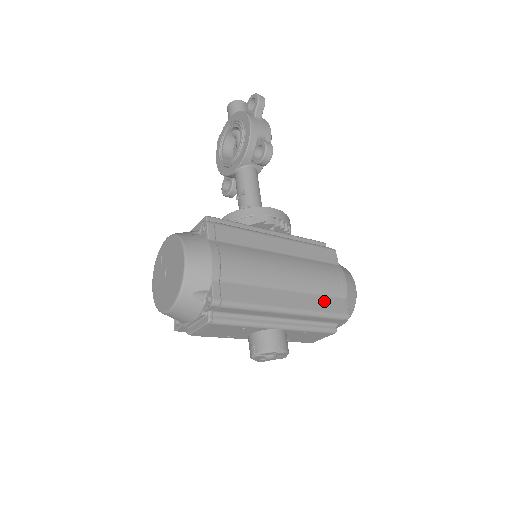
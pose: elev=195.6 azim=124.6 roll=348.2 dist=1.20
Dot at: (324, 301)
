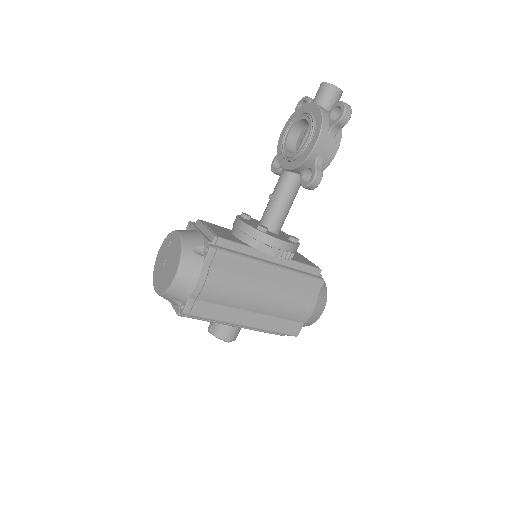
Dot at: (282, 323)
